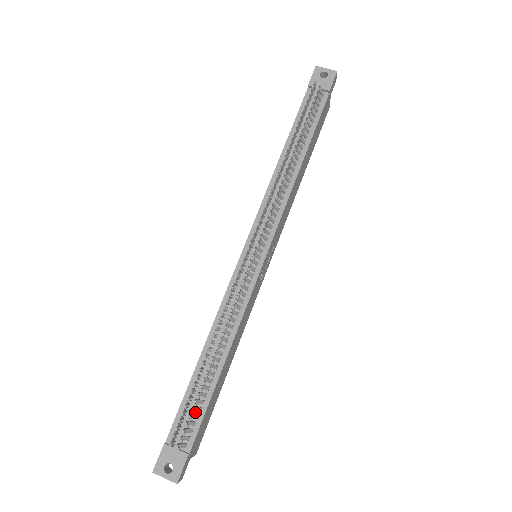
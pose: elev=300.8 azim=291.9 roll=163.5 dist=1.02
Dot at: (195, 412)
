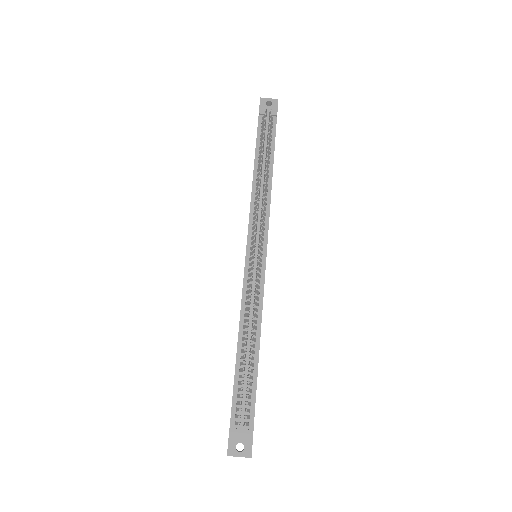
Dot at: occluded
